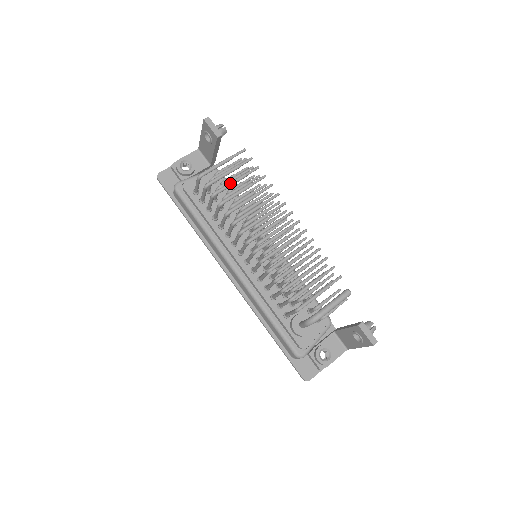
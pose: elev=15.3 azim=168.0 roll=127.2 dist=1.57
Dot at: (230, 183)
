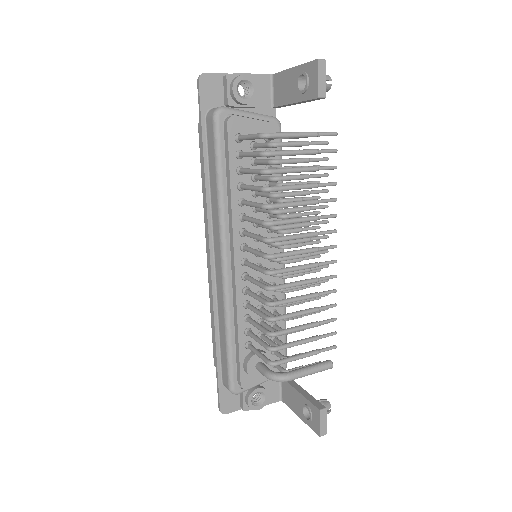
Dot at: (294, 169)
